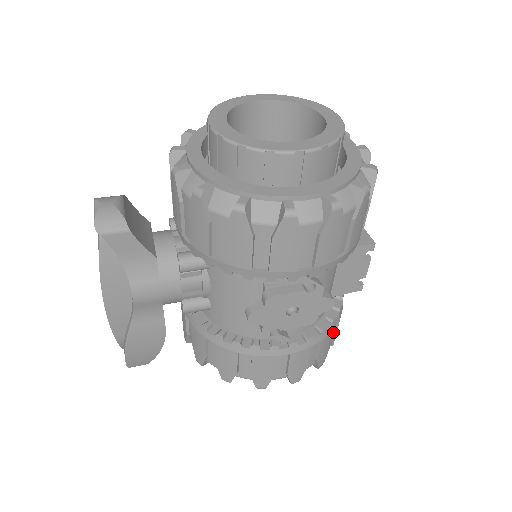
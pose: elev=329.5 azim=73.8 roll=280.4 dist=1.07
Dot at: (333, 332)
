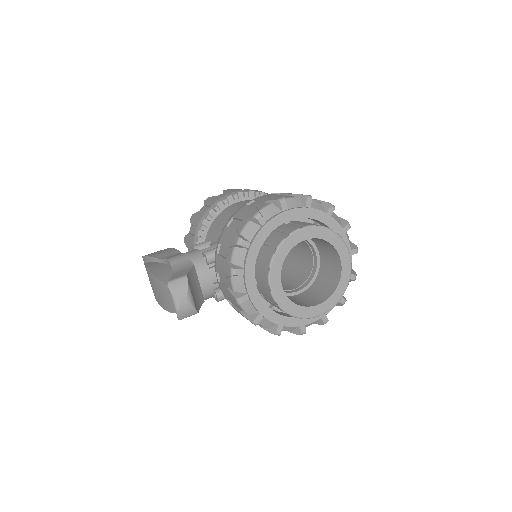
Dot at: occluded
